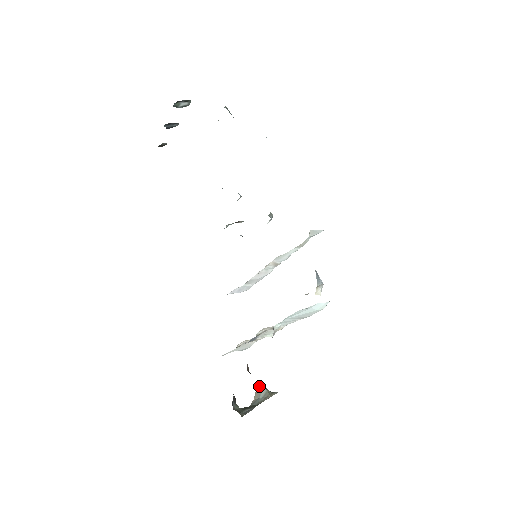
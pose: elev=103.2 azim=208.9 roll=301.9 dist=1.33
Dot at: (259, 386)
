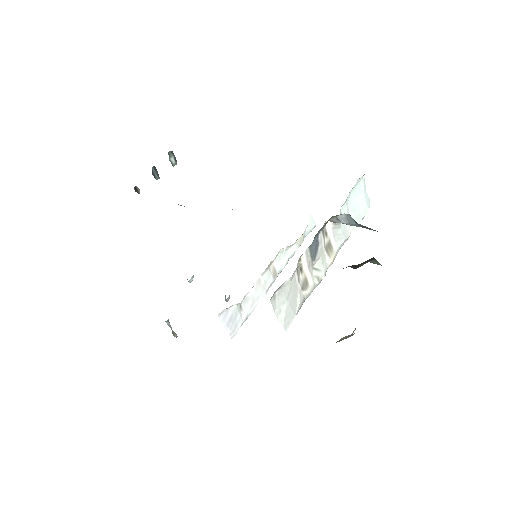
Dot at: (340, 339)
